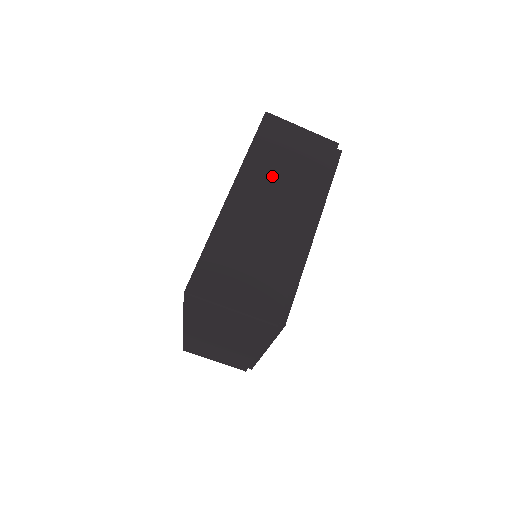
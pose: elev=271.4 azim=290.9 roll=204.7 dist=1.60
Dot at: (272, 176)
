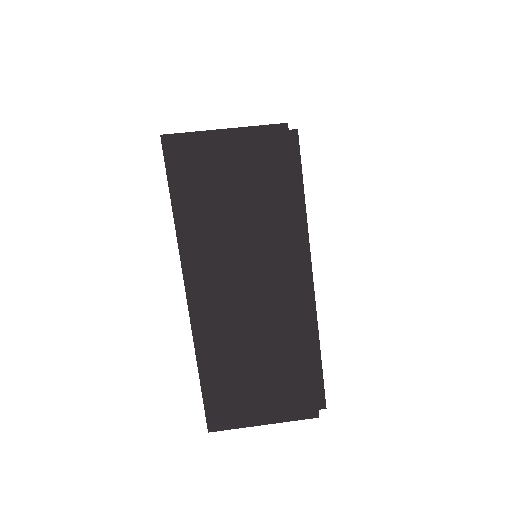
Dot at: (223, 241)
